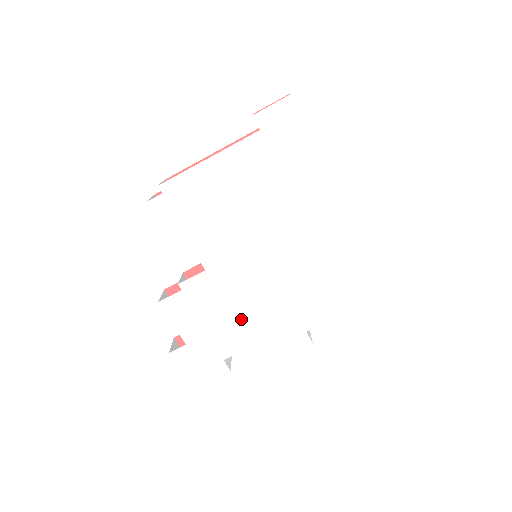
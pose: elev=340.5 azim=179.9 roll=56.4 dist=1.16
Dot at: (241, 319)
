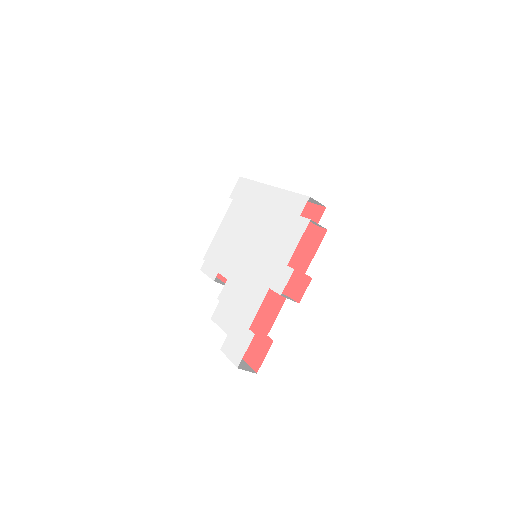
Dot at: (250, 291)
